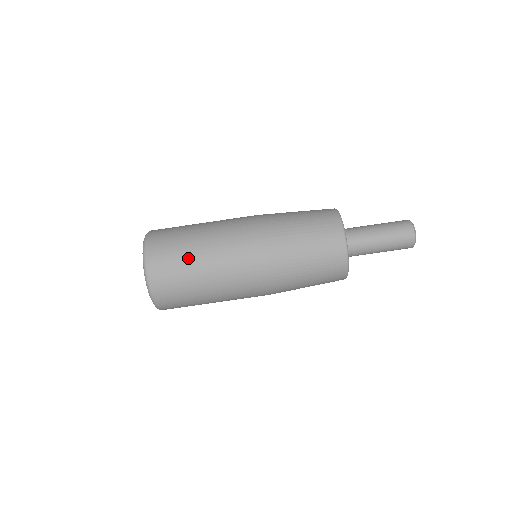
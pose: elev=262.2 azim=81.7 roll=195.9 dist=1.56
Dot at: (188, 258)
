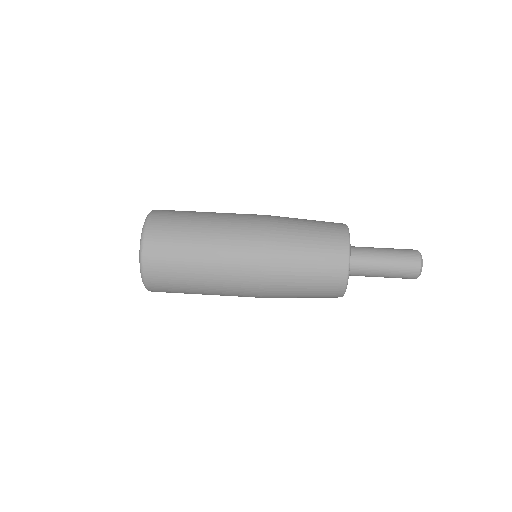
Dot at: (187, 241)
